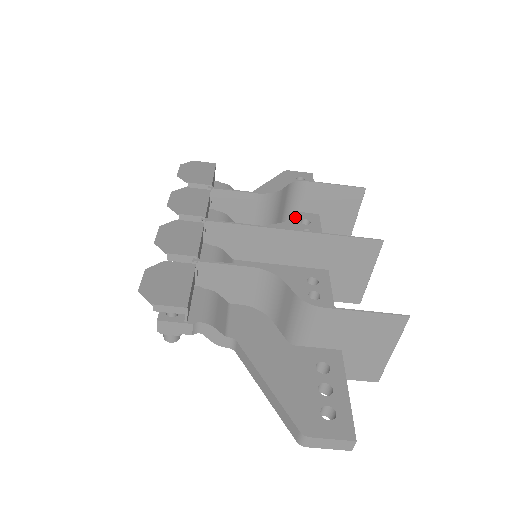
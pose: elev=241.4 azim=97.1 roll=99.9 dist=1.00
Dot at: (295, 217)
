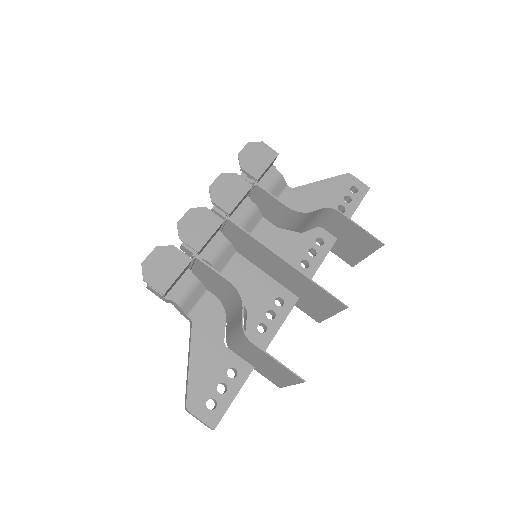
Dot at: (315, 232)
